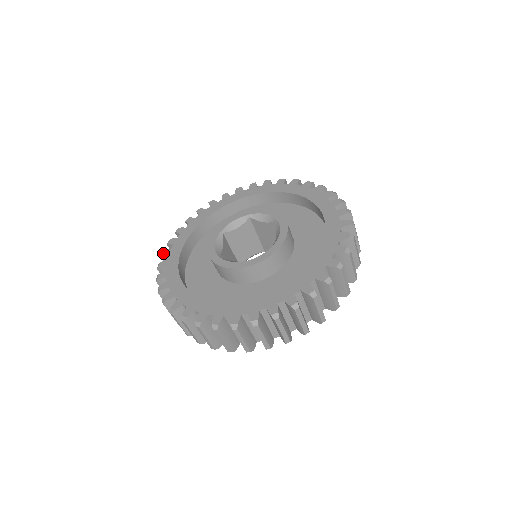
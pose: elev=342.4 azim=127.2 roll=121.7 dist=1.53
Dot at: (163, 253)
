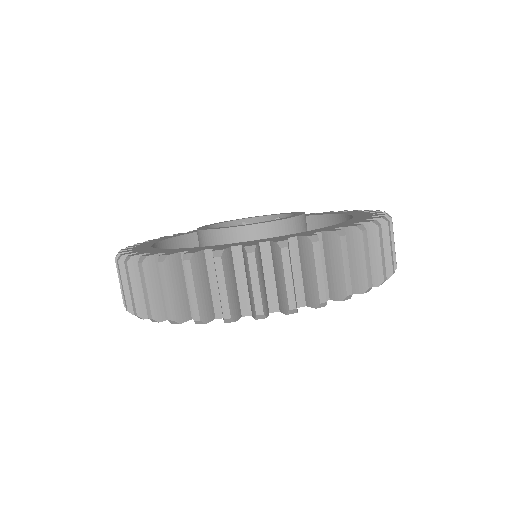
Dot at: (122, 249)
